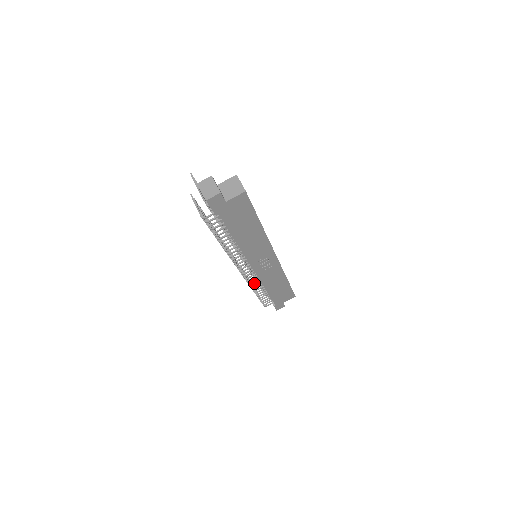
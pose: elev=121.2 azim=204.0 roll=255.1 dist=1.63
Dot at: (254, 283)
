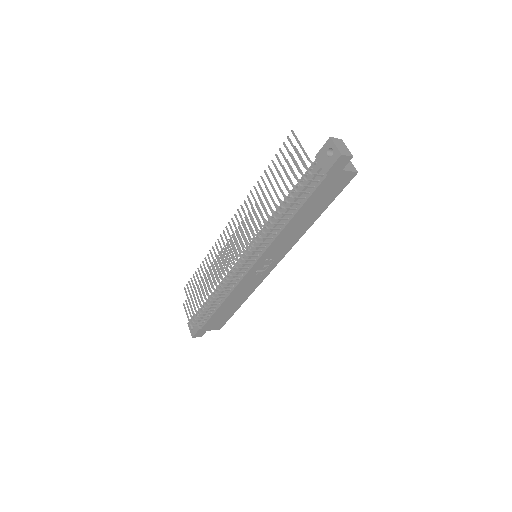
Dot at: (227, 286)
